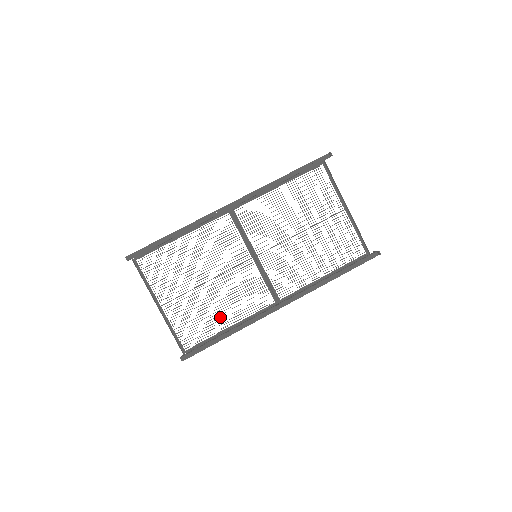
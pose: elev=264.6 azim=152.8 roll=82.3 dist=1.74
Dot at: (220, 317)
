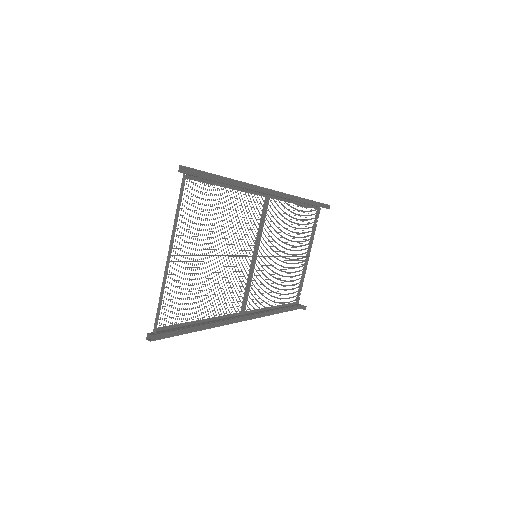
Dot at: (203, 303)
